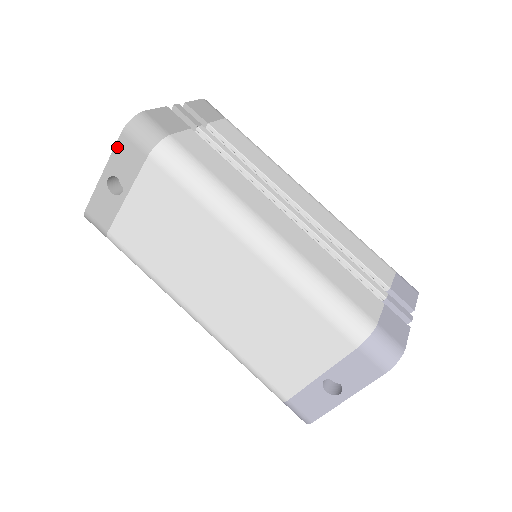
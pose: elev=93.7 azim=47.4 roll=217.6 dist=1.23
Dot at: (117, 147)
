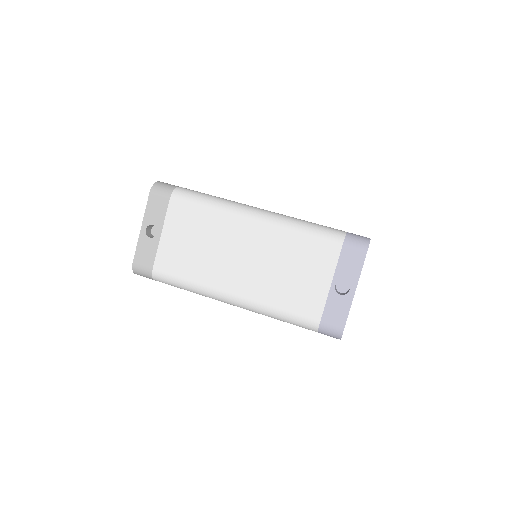
Dot at: (148, 204)
